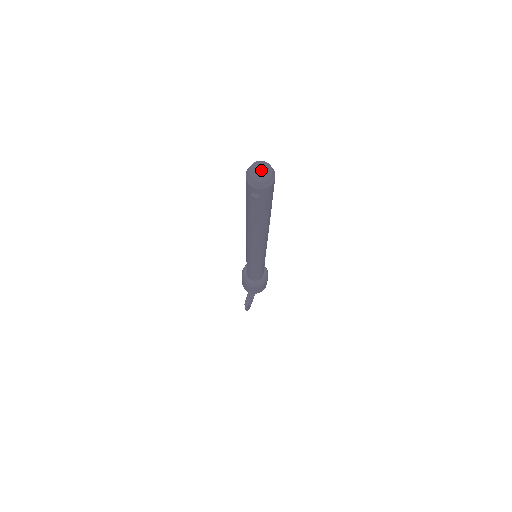
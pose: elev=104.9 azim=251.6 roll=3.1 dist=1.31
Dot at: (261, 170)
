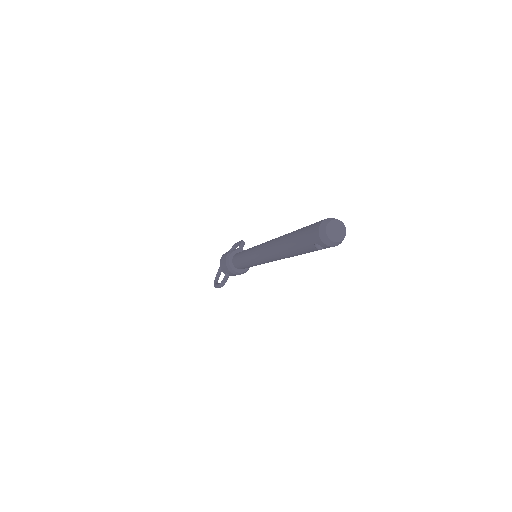
Dot at: (337, 230)
